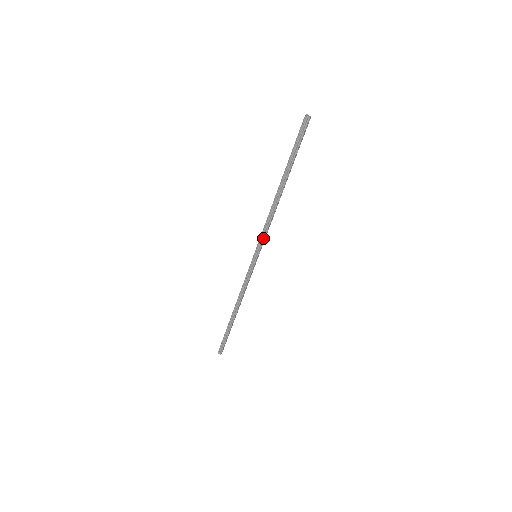
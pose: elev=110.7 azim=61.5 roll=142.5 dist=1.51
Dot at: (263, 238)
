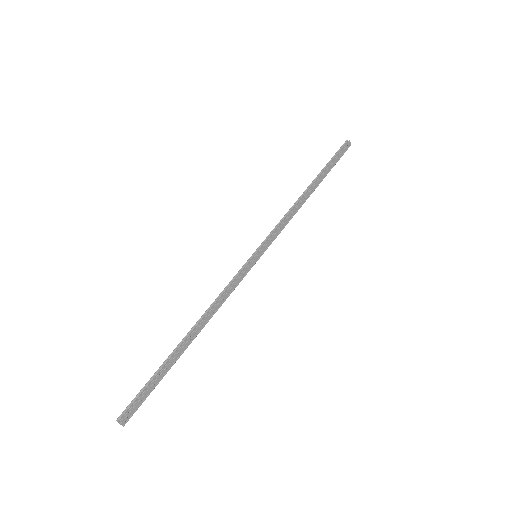
Dot at: (273, 232)
